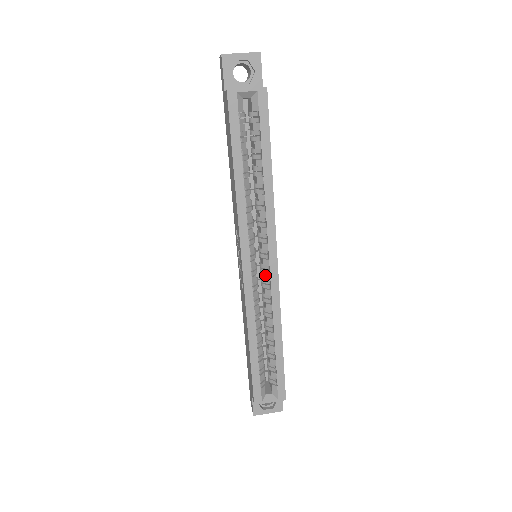
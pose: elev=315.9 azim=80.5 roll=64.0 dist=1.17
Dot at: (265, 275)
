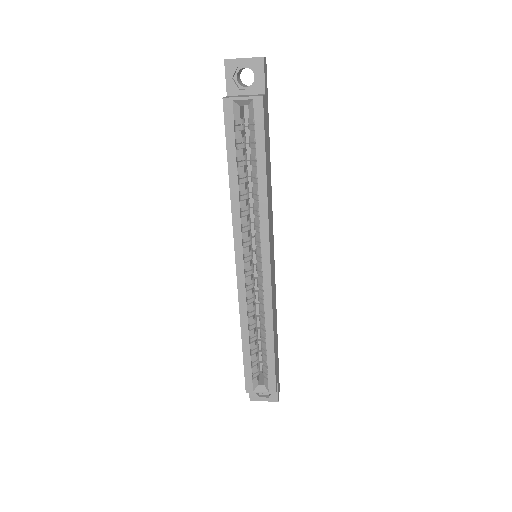
Dot at: (259, 277)
